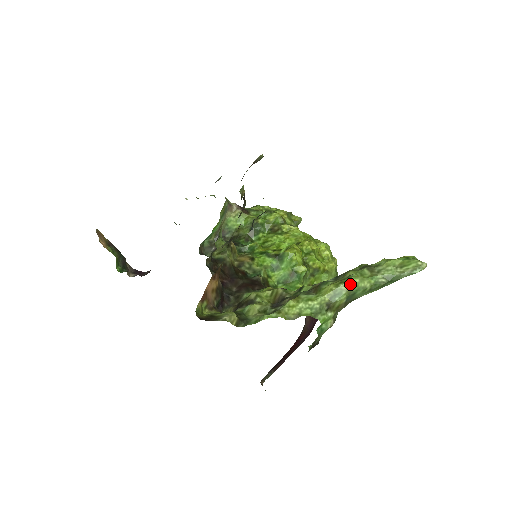
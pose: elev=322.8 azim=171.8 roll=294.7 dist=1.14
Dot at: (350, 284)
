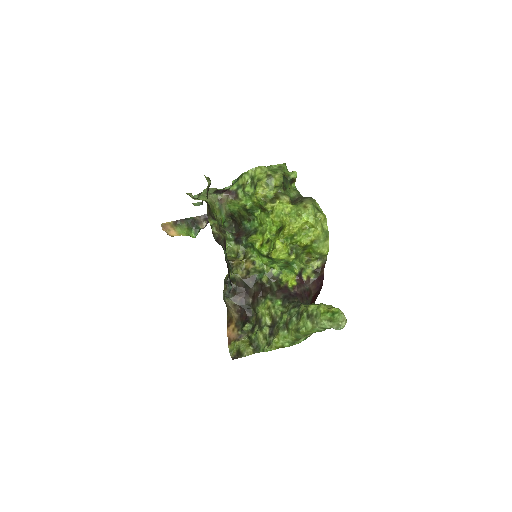
Dot at: (301, 334)
